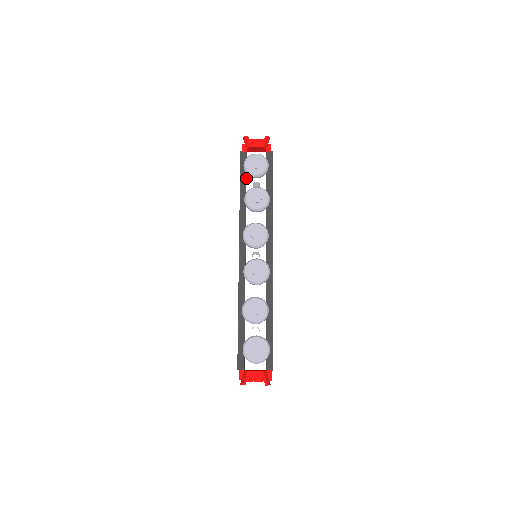
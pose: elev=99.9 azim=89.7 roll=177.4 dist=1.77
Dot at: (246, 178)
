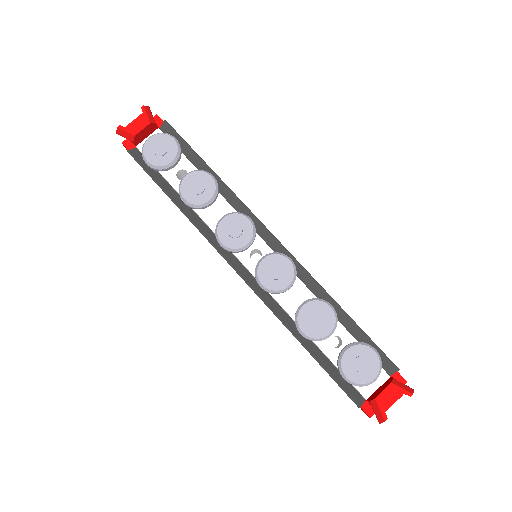
Dot at: (162, 178)
